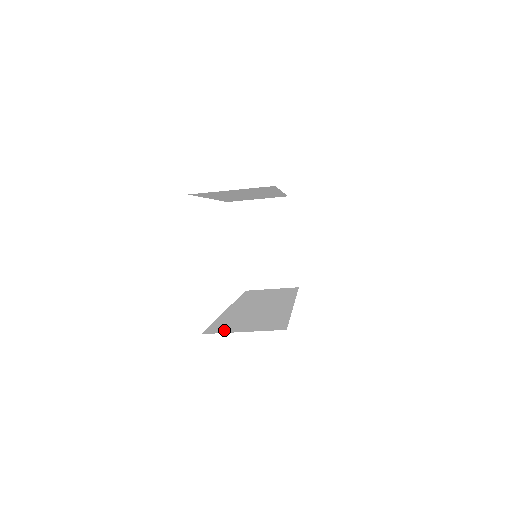
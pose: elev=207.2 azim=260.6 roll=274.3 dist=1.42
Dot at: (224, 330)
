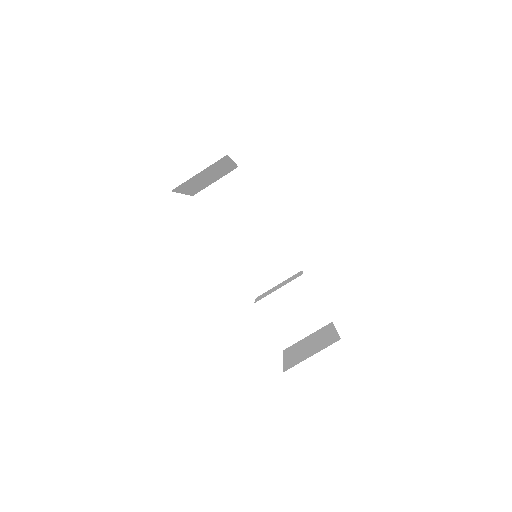
Dot at: occluded
